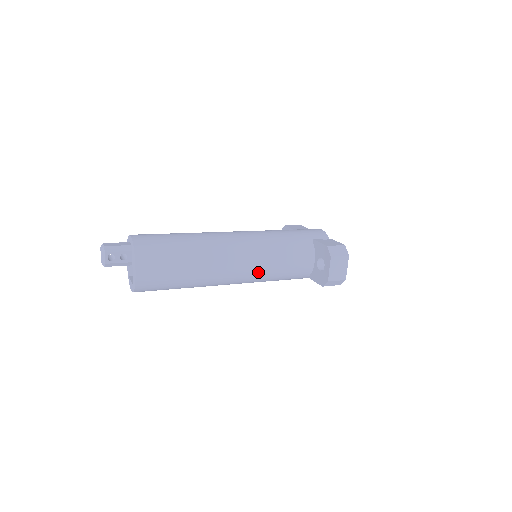
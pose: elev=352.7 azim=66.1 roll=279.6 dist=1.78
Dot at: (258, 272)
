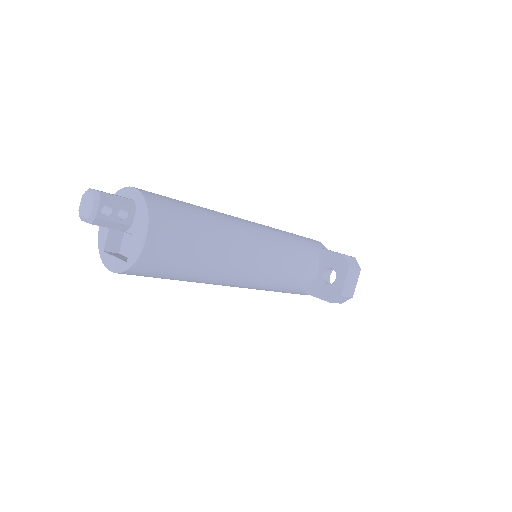
Dot at: (269, 273)
